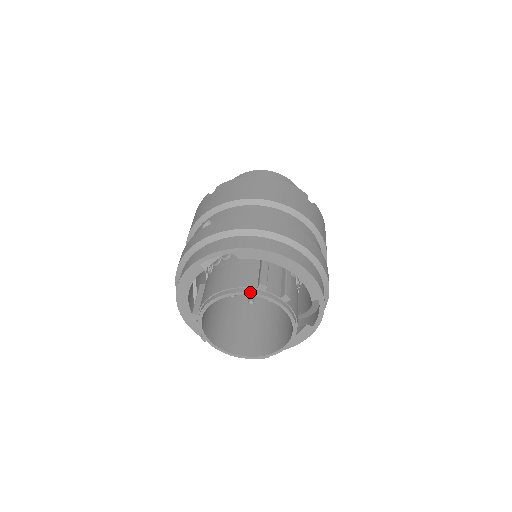
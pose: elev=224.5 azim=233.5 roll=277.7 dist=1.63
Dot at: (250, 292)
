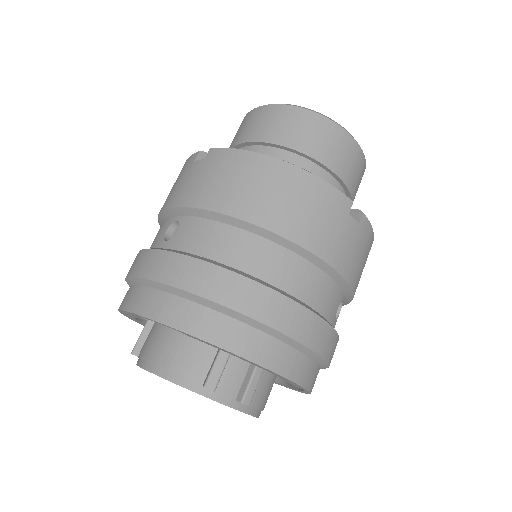
Dot at: (190, 390)
